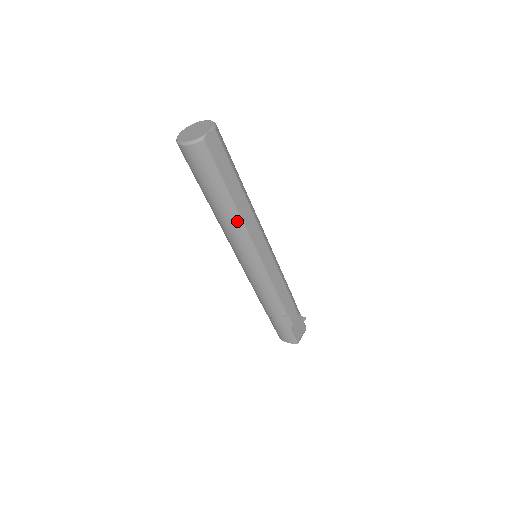
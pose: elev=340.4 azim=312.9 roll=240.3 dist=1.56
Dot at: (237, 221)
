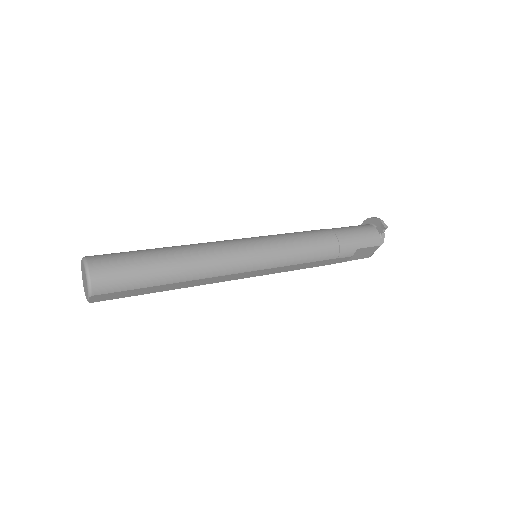
Dot at: occluded
